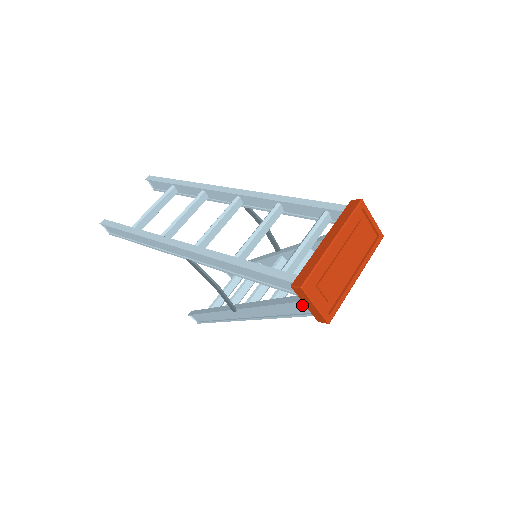
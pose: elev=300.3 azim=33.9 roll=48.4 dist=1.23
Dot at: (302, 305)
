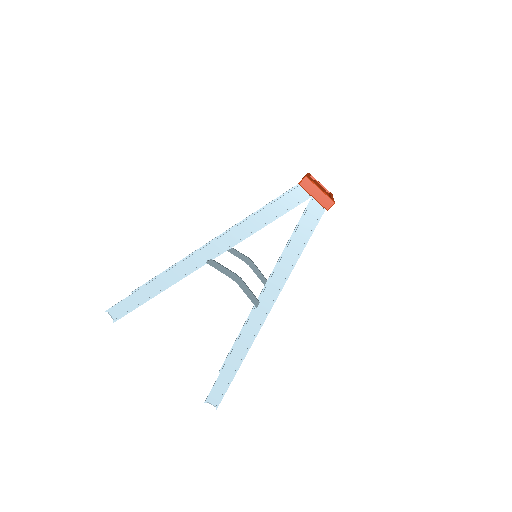
Dot at: (311, 213)
